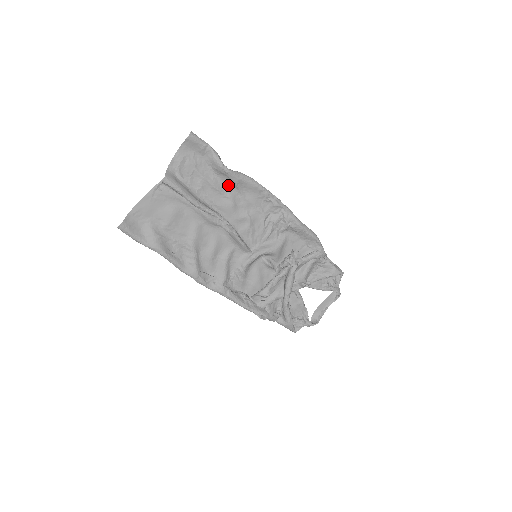
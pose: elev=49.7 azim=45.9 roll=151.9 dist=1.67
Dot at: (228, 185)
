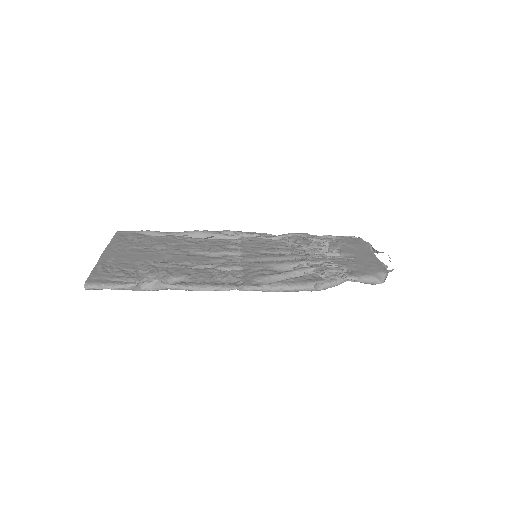
Dot at: (168, 275)
